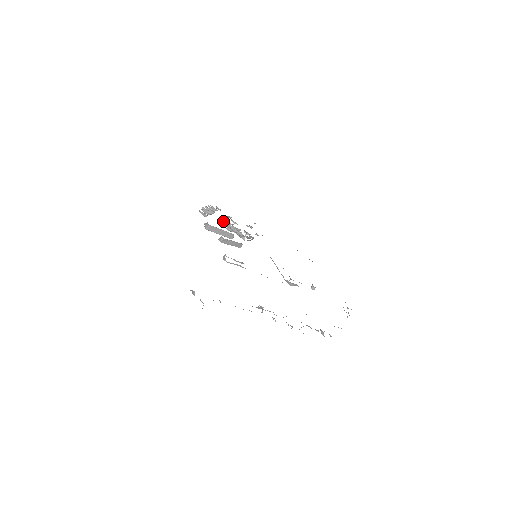
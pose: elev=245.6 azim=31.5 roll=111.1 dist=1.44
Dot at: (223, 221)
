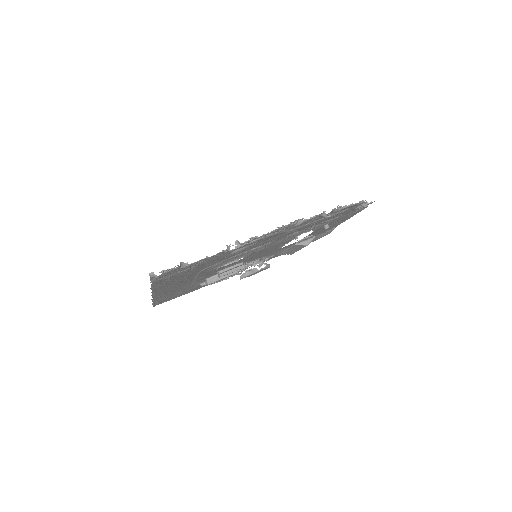
Dot at: occluded
